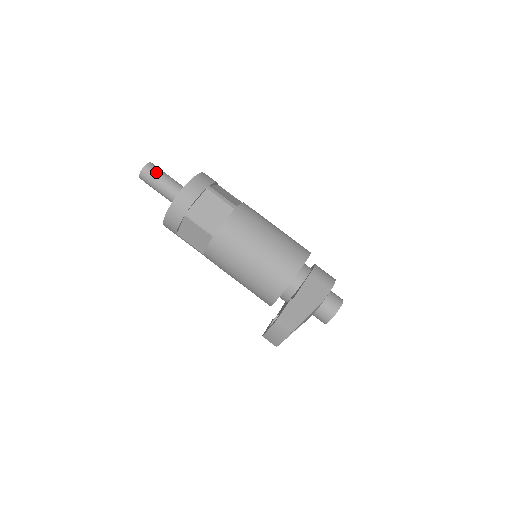
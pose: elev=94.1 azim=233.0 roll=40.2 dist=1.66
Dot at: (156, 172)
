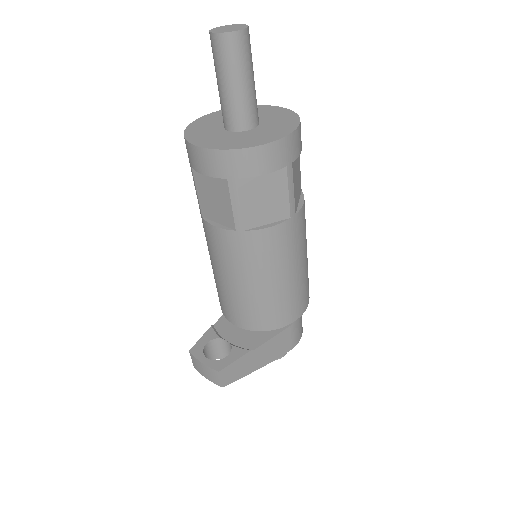
Dot at: (243, 58)
